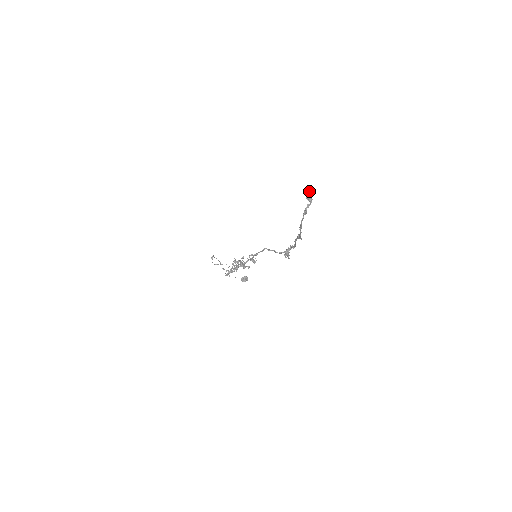
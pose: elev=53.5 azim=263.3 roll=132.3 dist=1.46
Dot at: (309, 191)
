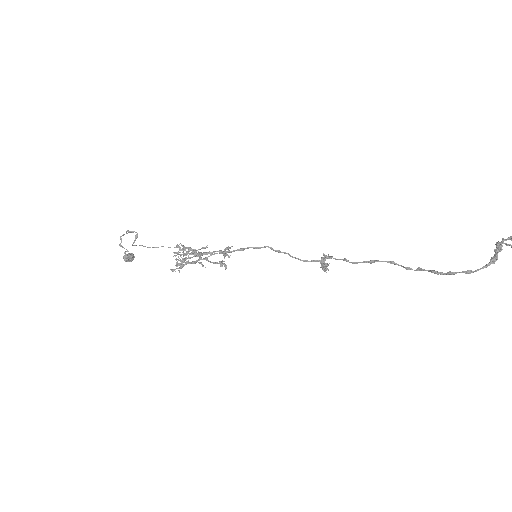
Dot at: out of frame
